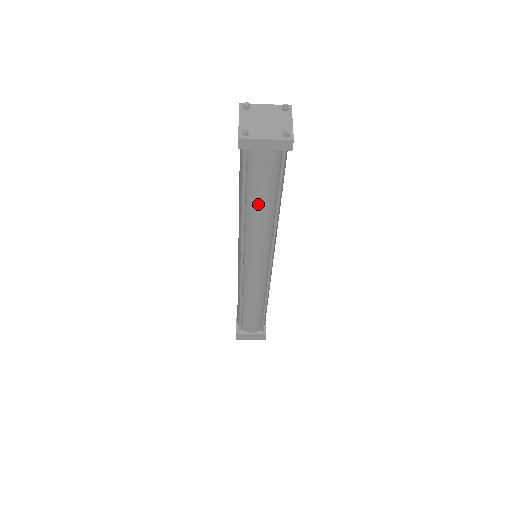
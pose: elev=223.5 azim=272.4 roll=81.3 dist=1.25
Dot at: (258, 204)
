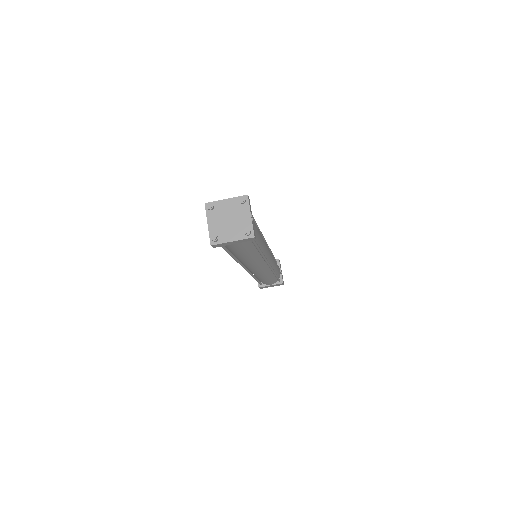
Dot at: (243, 255)
